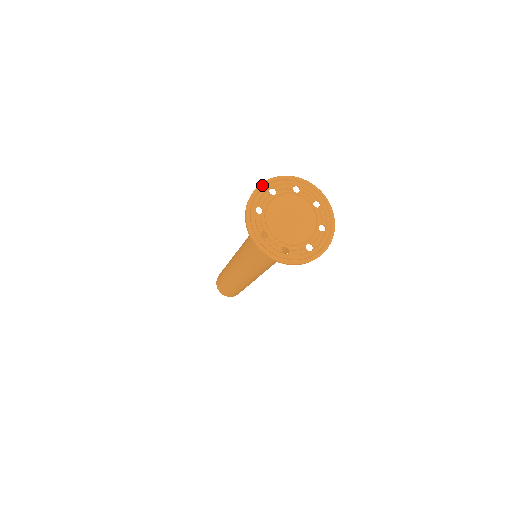
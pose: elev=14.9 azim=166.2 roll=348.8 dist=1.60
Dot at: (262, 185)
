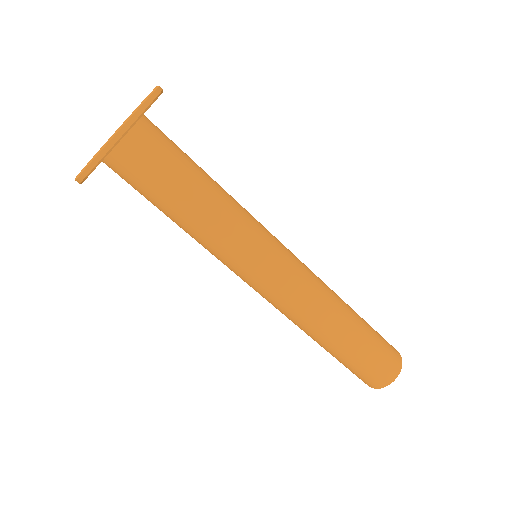
Dot at: occluded
